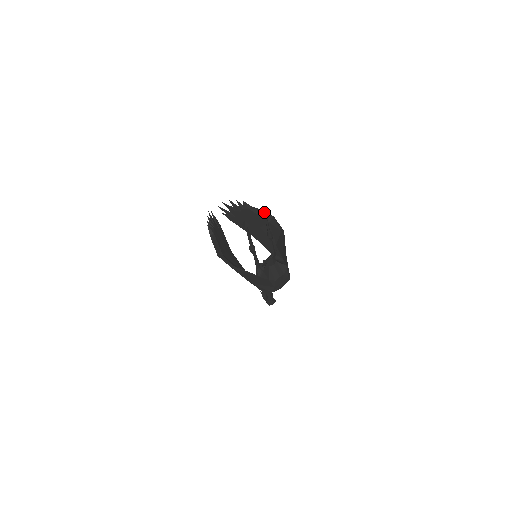
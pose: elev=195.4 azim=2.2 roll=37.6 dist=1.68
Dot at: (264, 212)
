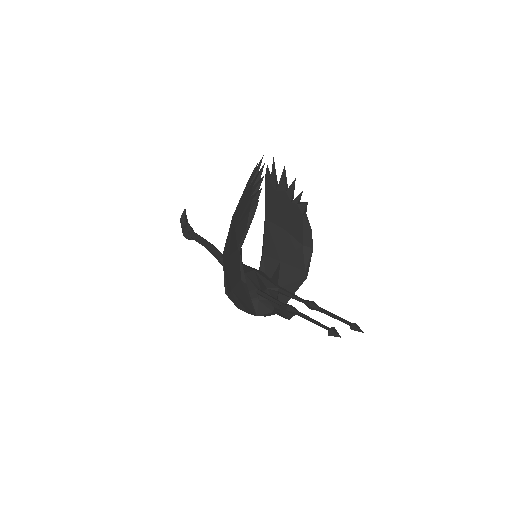
Dot at: (354, 330)
